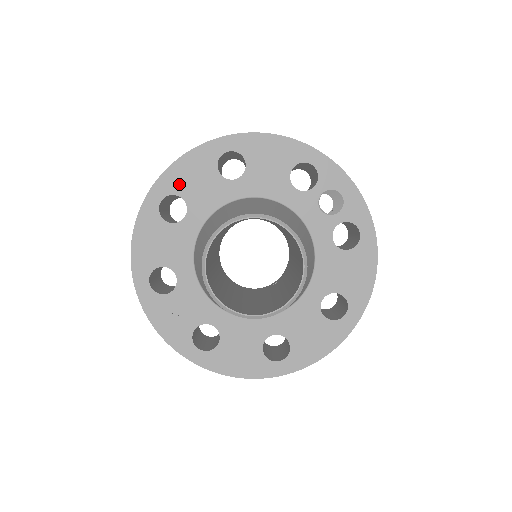
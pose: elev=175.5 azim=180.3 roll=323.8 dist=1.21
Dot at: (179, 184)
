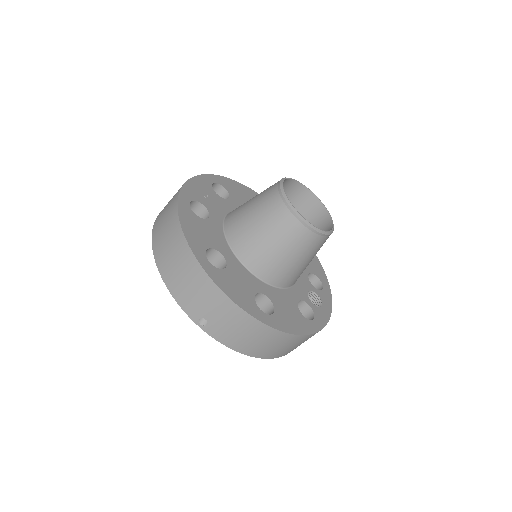
Dot at: occluded
